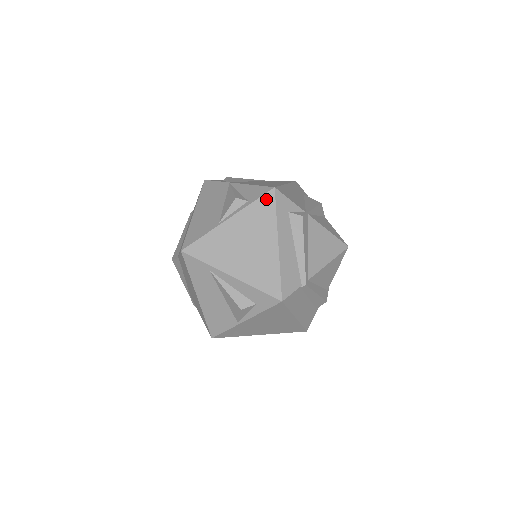
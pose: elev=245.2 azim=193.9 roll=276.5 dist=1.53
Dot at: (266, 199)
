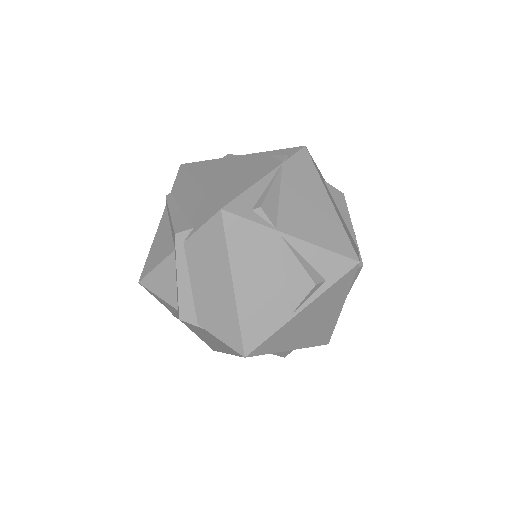
Dot at: (348, 276)
